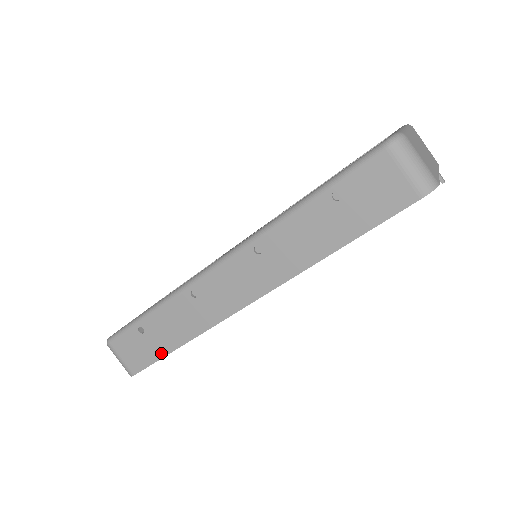
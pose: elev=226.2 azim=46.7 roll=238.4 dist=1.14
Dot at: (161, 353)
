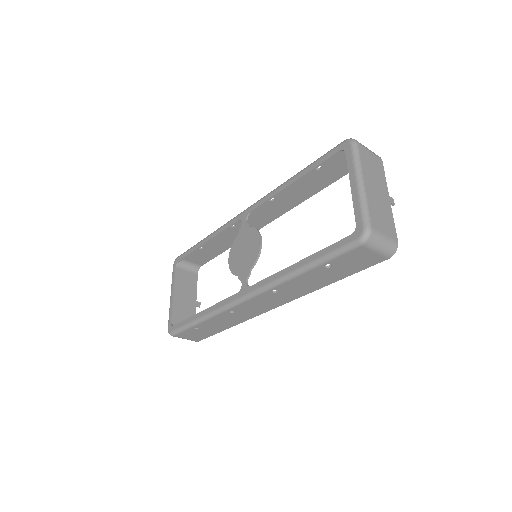
Dot at: (215, 332)
